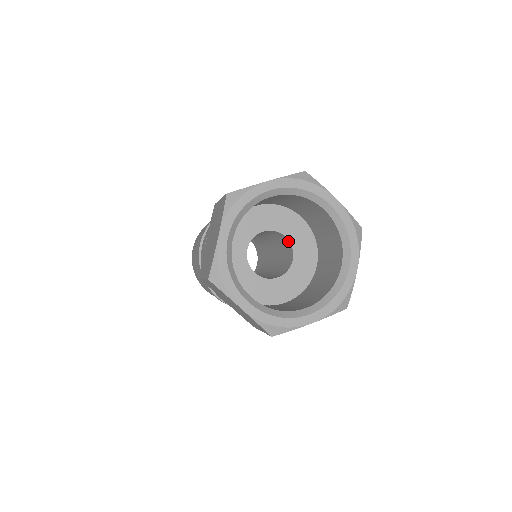
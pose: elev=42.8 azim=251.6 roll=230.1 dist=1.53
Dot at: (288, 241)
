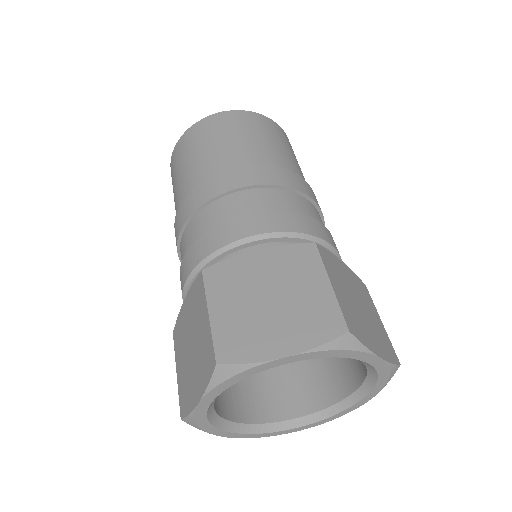
Dot at: occluded
